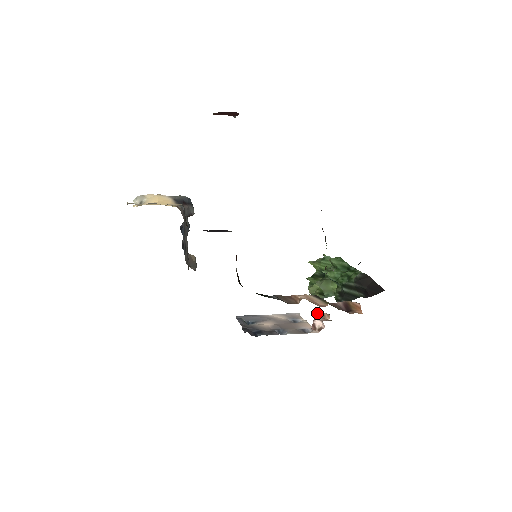
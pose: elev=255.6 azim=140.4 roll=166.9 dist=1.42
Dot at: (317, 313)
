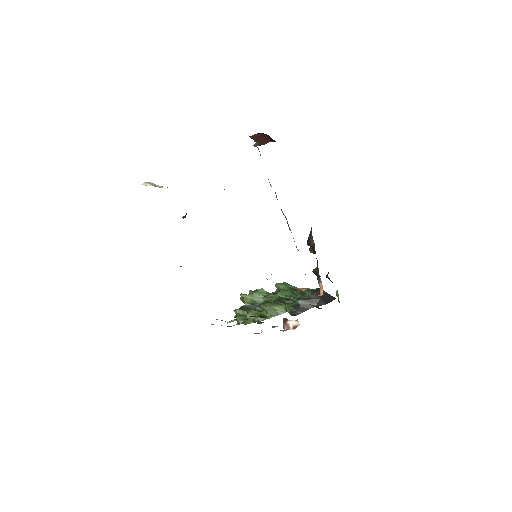
Dot at: (285, 318)
